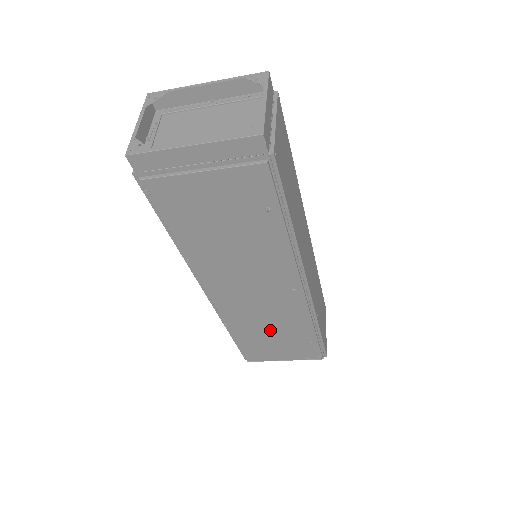
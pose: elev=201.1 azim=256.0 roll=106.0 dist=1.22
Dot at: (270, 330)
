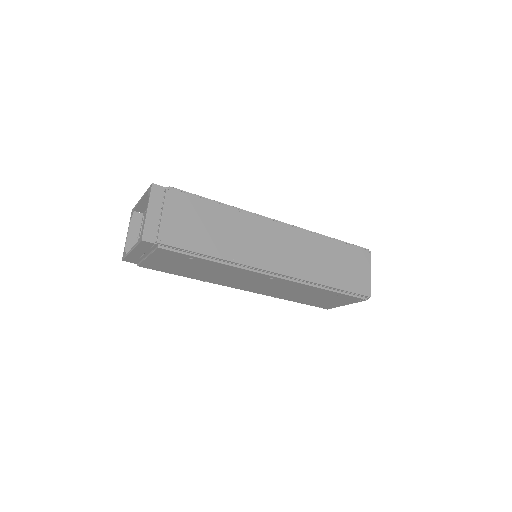
Dot at: (303, 295)
